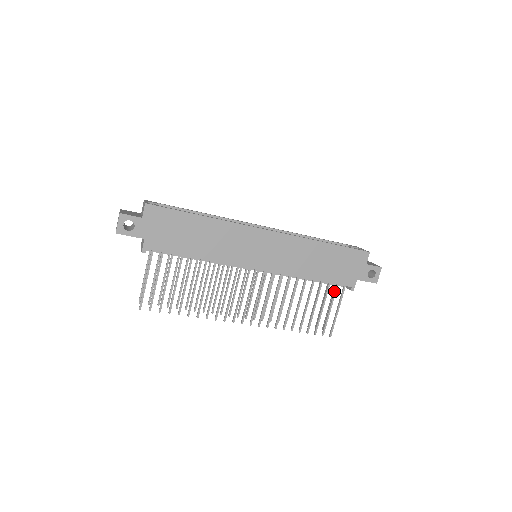
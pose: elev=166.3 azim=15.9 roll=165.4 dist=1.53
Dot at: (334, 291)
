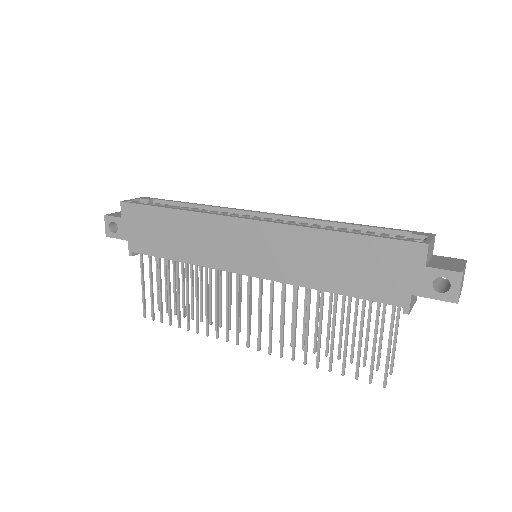
Dot at: (376, 312)
